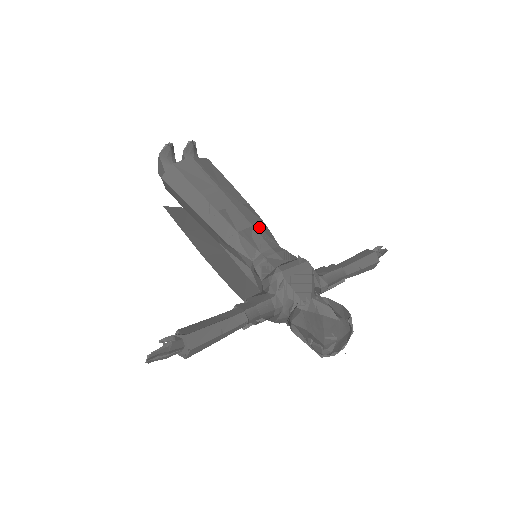
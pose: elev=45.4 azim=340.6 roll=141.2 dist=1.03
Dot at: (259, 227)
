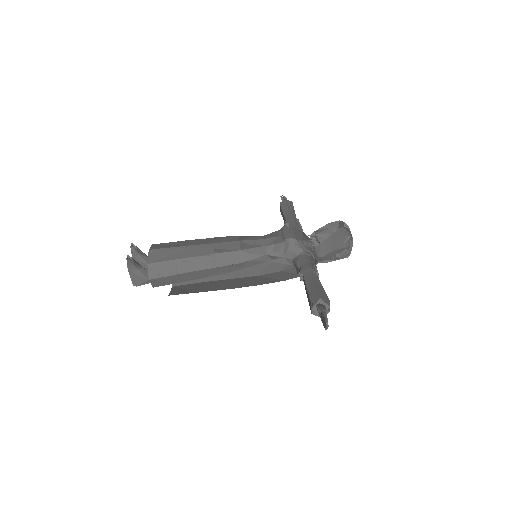
Dot at: (241, 239)
